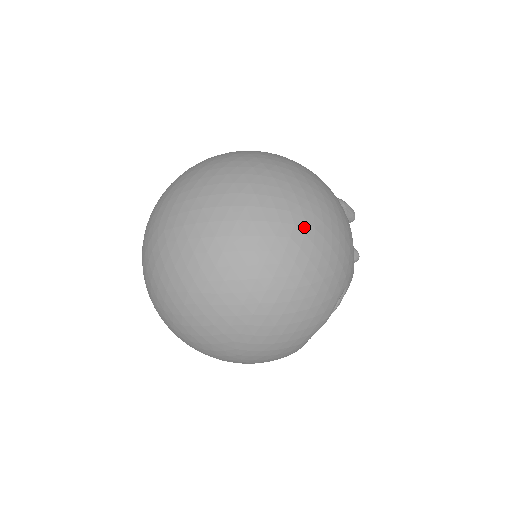
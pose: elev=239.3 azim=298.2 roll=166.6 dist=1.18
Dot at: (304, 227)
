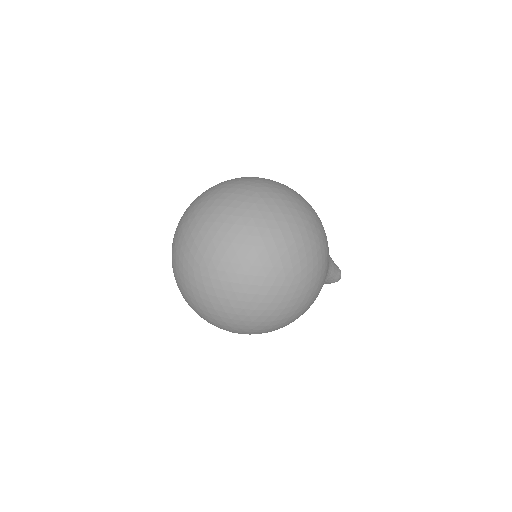
Dot at: occluded
